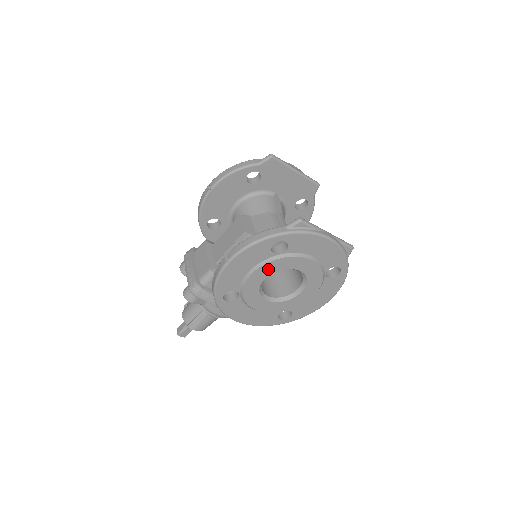
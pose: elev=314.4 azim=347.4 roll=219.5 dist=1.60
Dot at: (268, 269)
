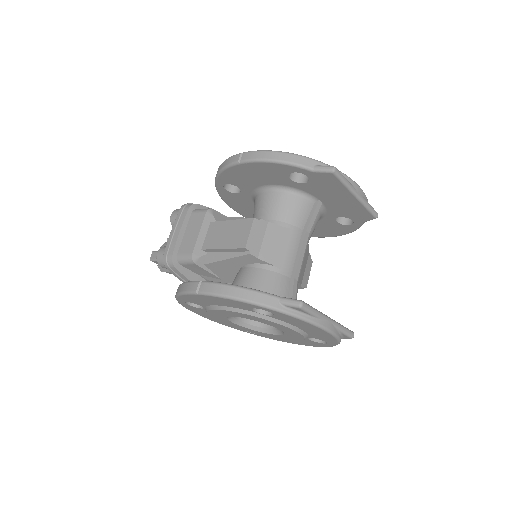
Dot at: (242, 315)
